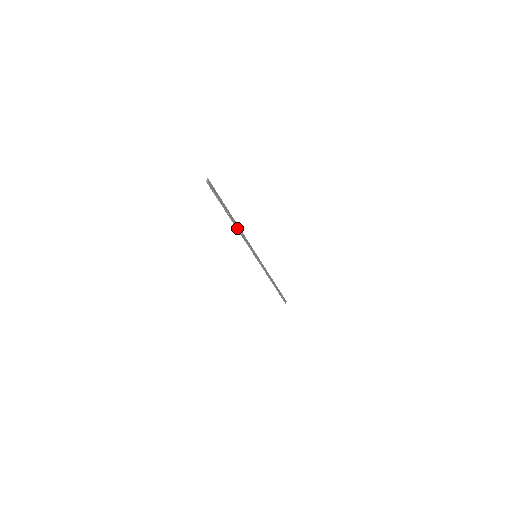
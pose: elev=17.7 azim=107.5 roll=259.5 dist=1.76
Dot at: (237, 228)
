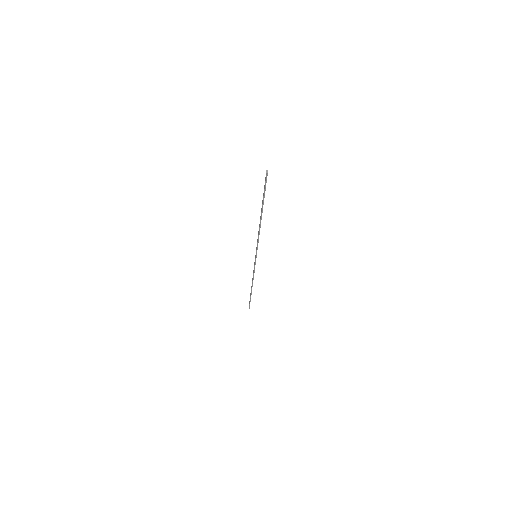
Dot at: (260, 225)
